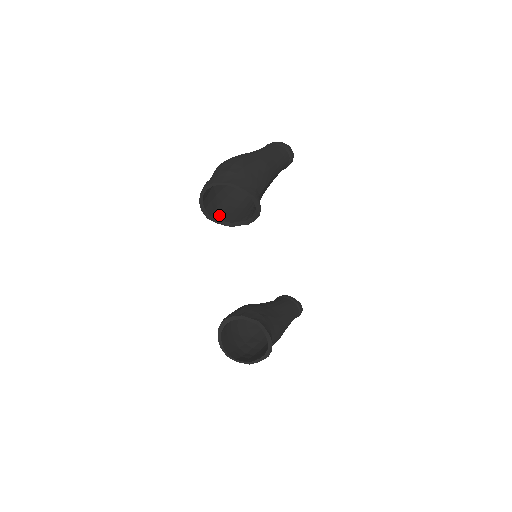
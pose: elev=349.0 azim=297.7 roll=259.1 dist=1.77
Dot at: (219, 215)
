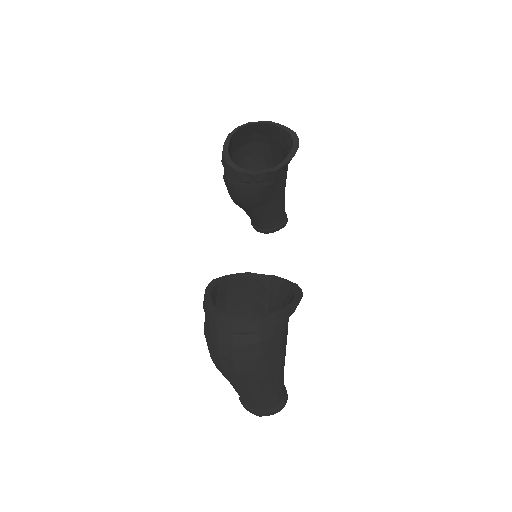
Dot at: occluded
